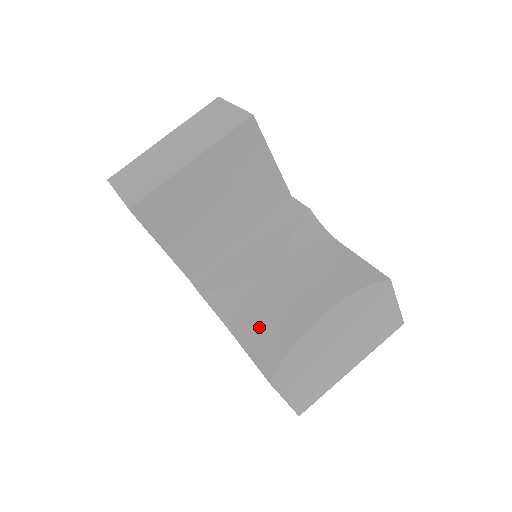
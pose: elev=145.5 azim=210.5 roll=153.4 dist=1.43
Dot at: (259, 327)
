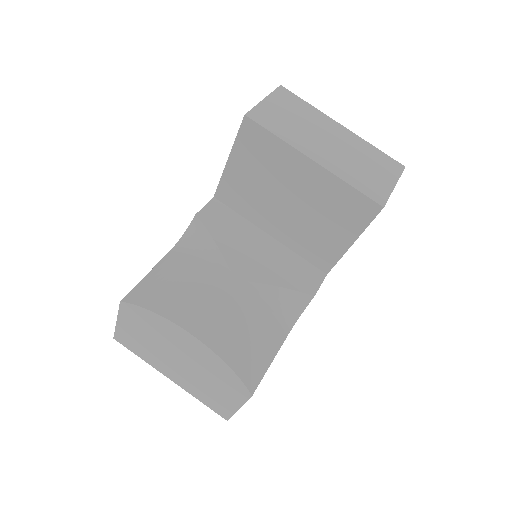
Dot at: (173, 277)
